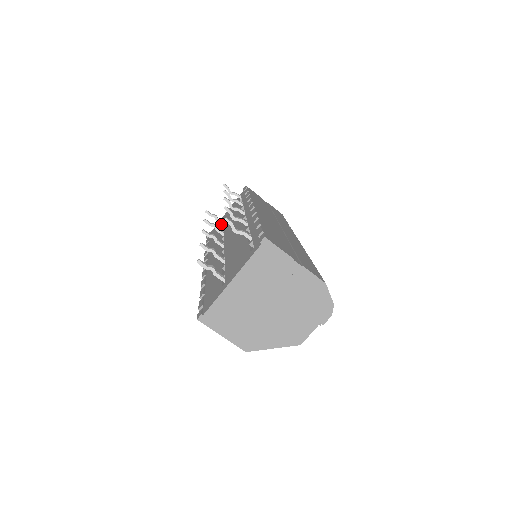
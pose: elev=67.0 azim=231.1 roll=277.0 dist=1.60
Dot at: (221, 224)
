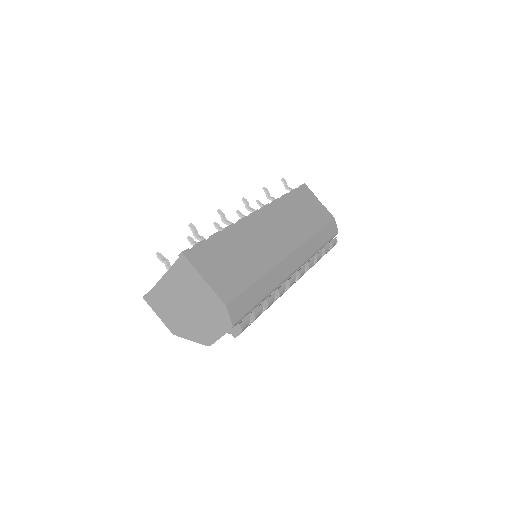
Dot at: occluded
